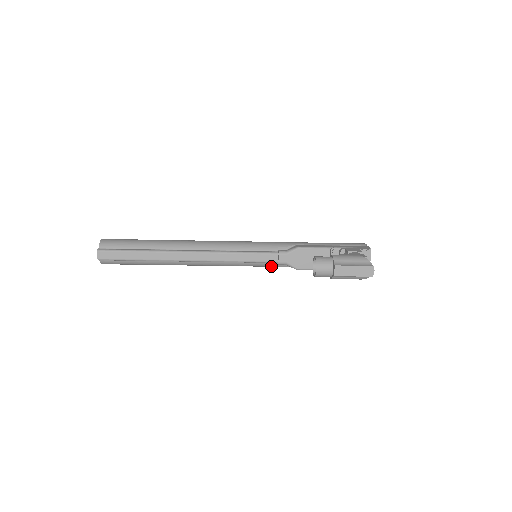
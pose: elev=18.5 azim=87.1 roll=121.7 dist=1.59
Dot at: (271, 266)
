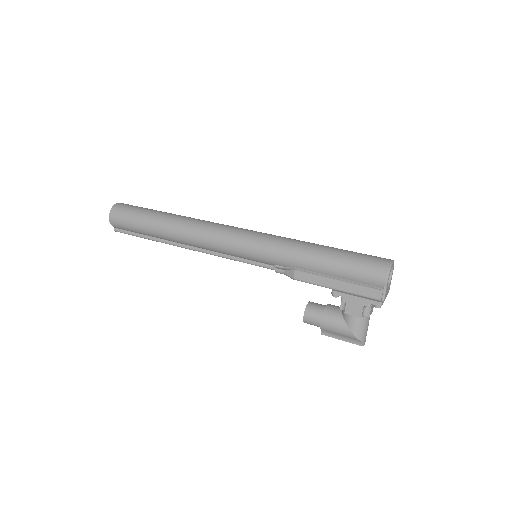
Dot at: occluded
